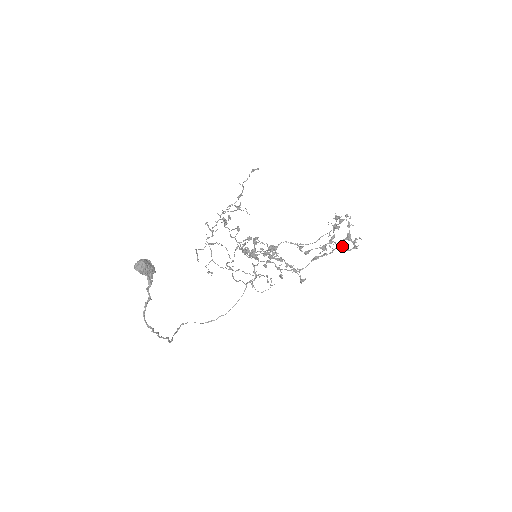
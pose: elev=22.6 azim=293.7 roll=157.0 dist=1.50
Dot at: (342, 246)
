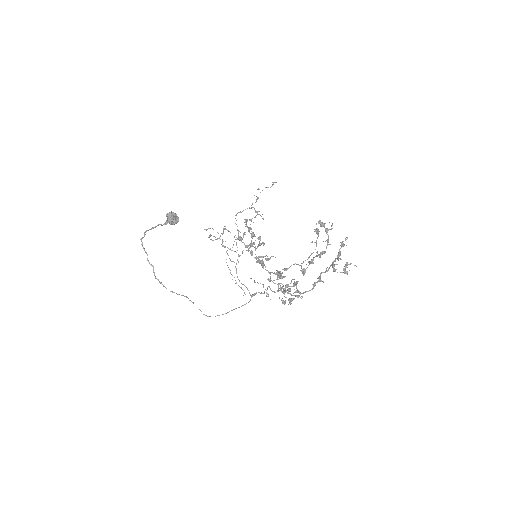
Dot at: (332, 267)
